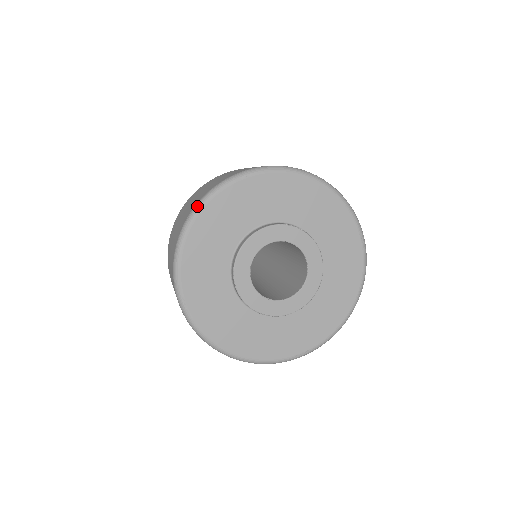
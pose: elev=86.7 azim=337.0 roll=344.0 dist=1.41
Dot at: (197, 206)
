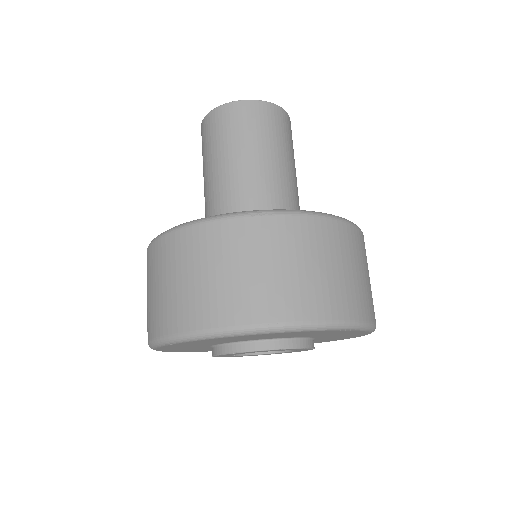
Dot at: (284, 328)
